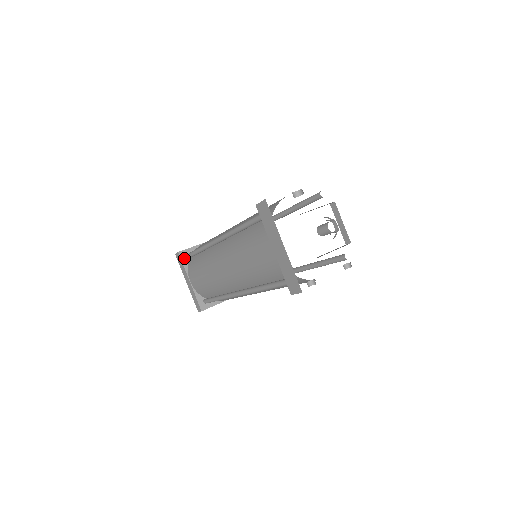
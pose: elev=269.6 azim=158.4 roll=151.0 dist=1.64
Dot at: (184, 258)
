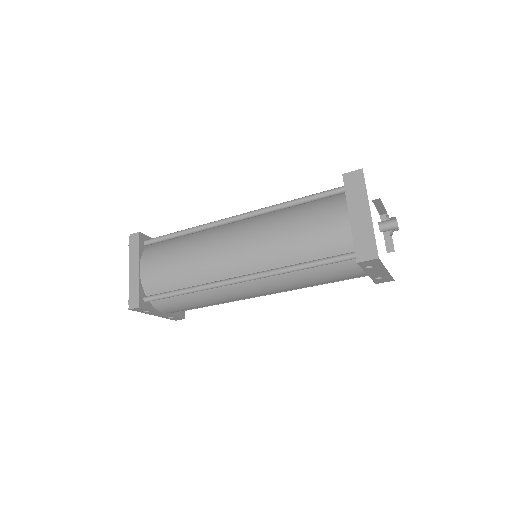
Dot at: (142, 242)
